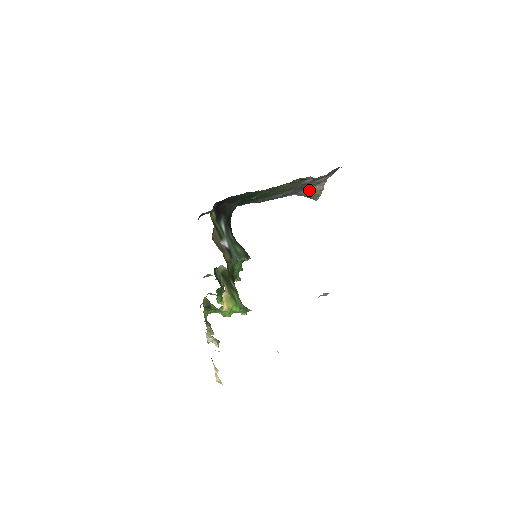
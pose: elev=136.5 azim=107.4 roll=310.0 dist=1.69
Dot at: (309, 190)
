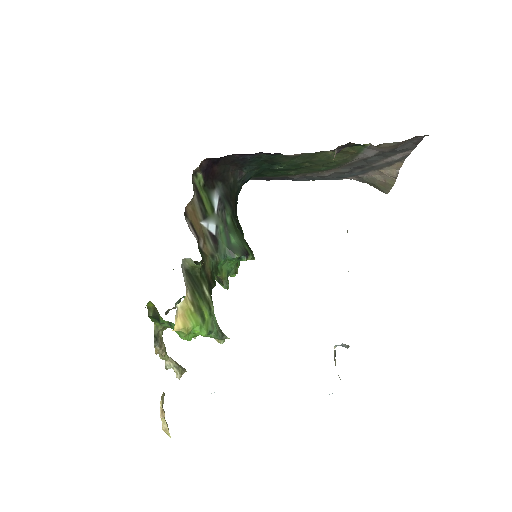
Dot at: (376, 174)
